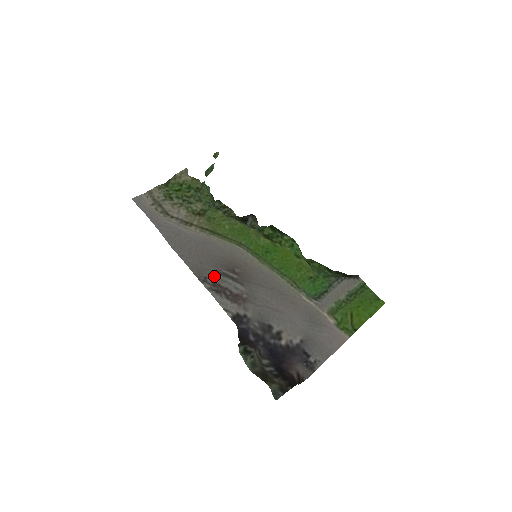
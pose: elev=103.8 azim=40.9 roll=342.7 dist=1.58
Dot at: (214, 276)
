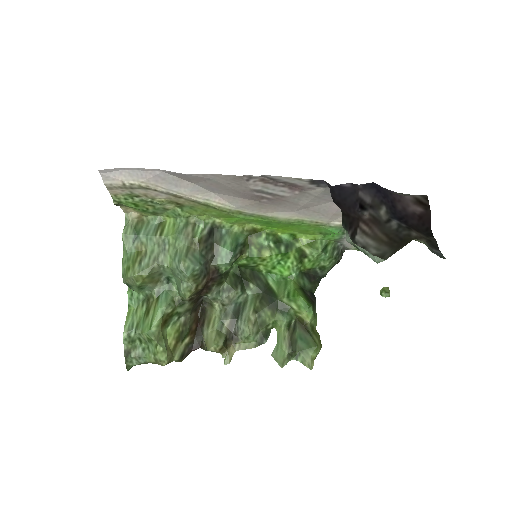
Dot at: (253, 185)
